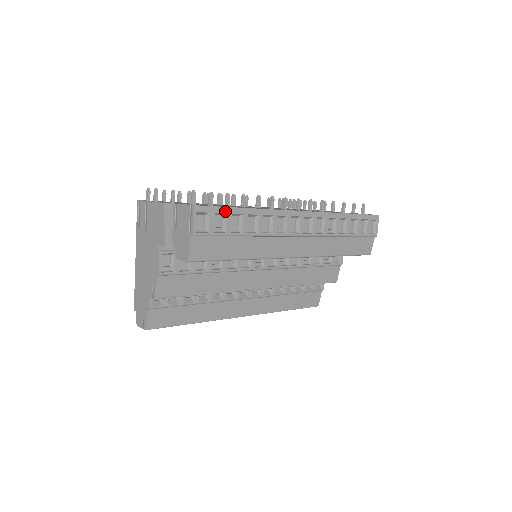
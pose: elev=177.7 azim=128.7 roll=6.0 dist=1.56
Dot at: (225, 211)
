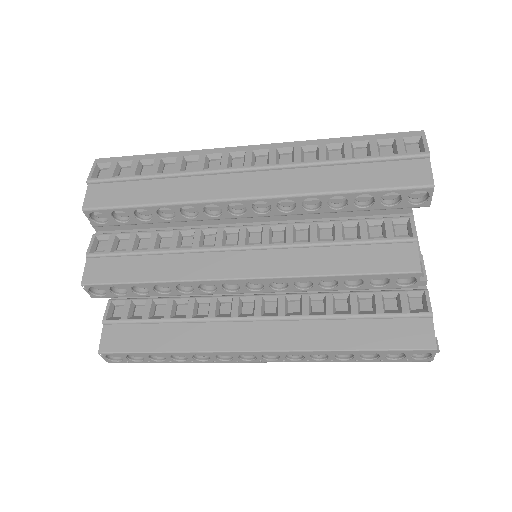
Dot at: (131, 159)
